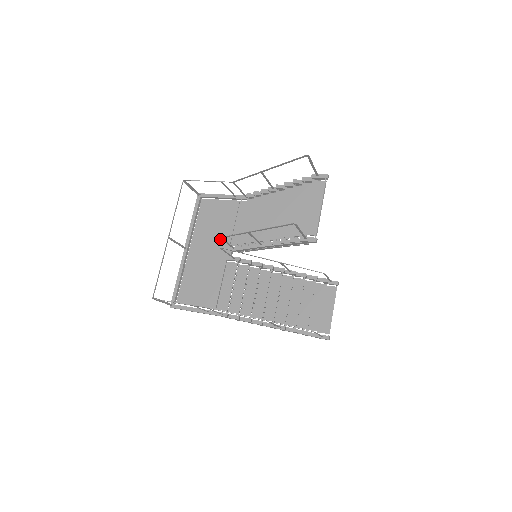
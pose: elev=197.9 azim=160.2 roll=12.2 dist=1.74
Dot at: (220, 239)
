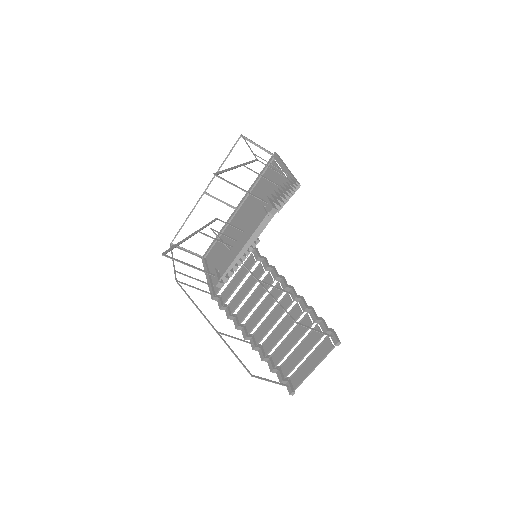
Dot at: occluded
